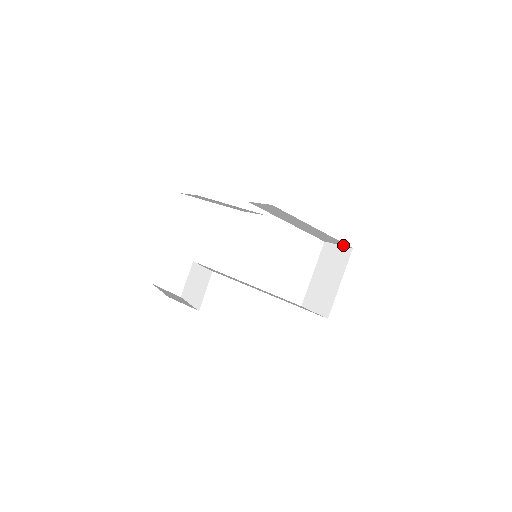
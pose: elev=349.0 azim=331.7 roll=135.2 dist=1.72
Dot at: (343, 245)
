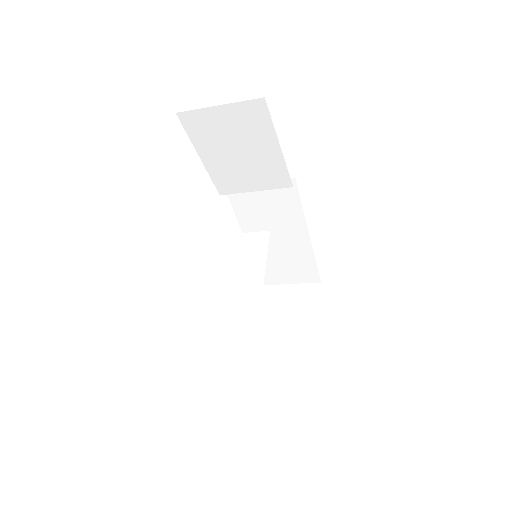
Dot at: (305, 281)
